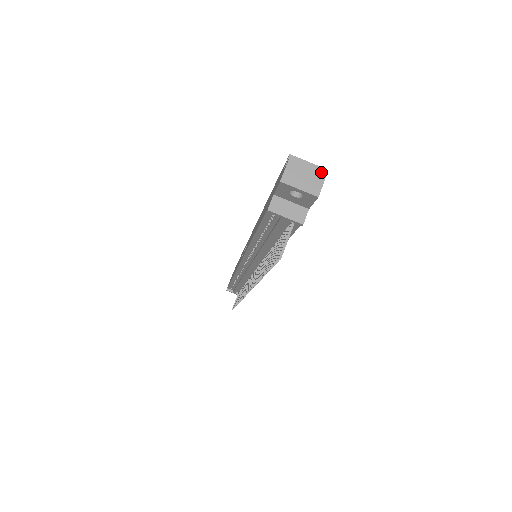
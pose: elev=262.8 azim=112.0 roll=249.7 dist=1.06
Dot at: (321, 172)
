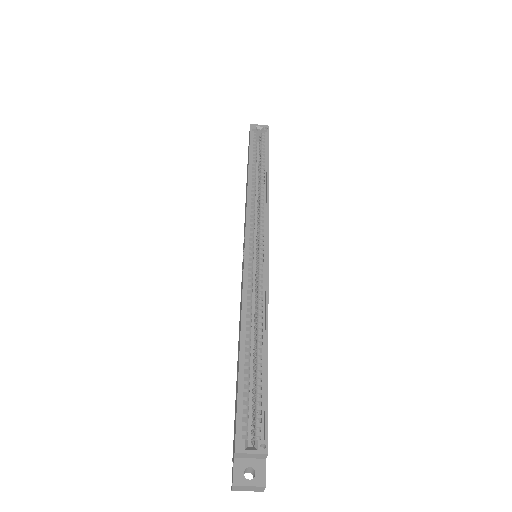
Dot at: (261, 487)
